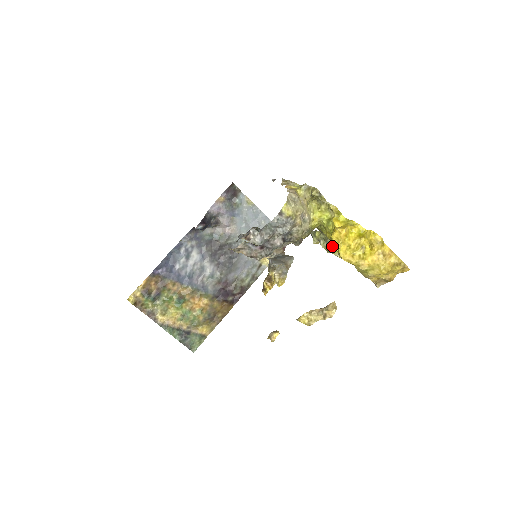
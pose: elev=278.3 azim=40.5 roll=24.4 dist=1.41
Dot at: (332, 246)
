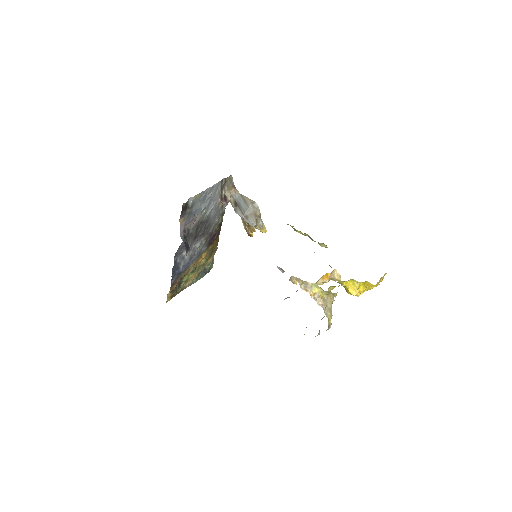
Dot at: (319, 243)
